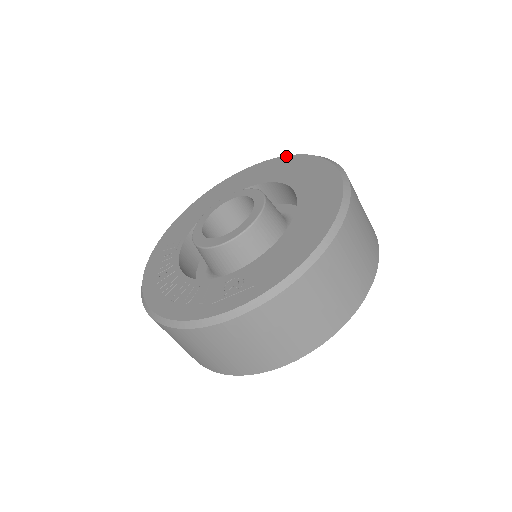
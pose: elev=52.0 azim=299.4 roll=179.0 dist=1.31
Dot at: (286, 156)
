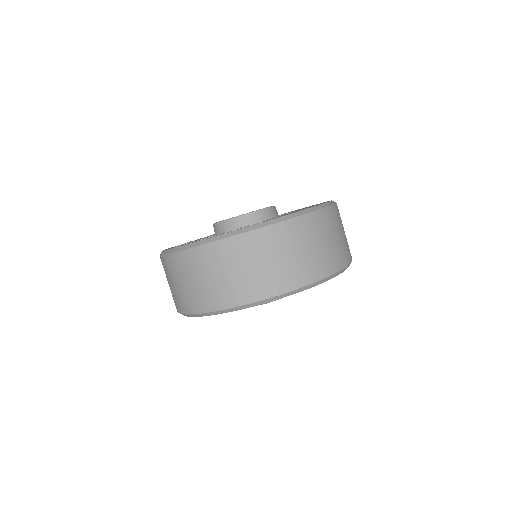
Dot at: occluded
